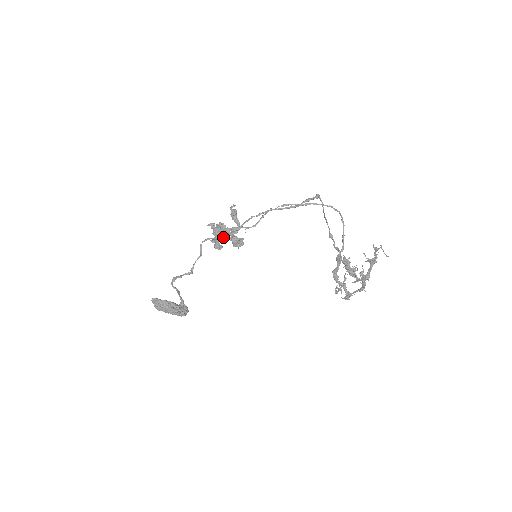
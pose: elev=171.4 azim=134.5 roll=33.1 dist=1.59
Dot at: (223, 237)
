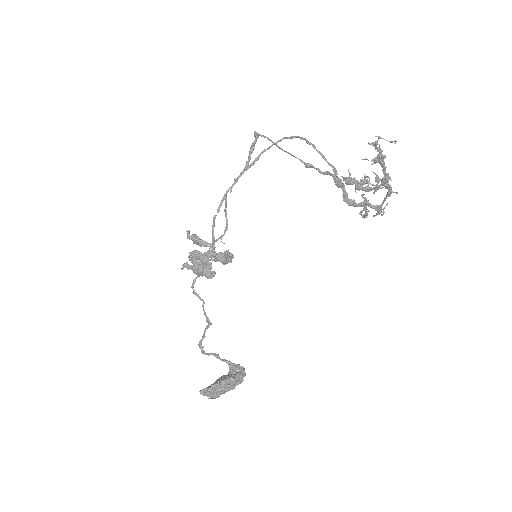
Dot at: (208, 270)
